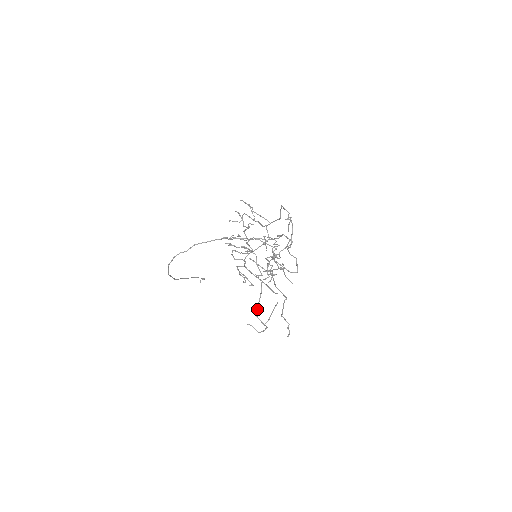
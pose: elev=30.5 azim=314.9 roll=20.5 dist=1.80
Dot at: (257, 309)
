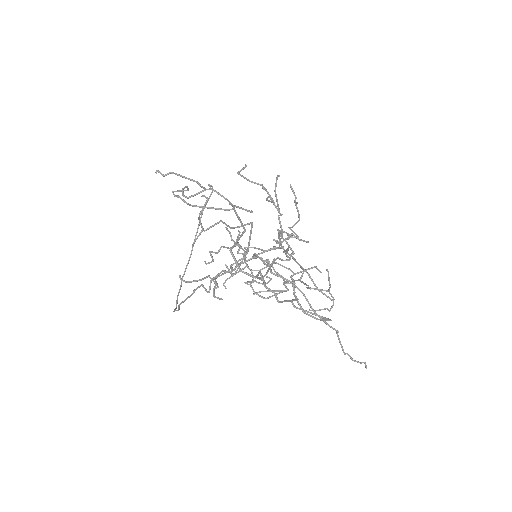
Dot at: (308, 288)
